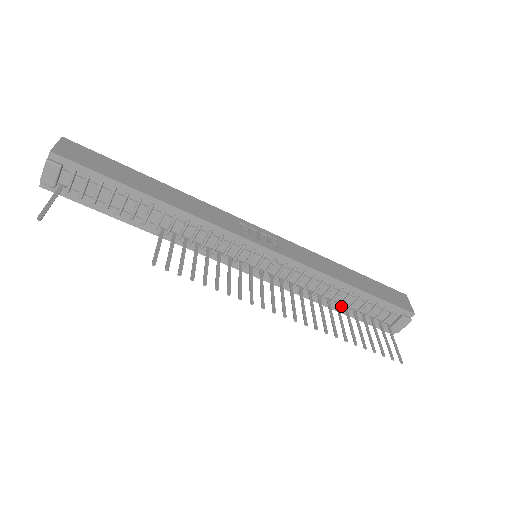
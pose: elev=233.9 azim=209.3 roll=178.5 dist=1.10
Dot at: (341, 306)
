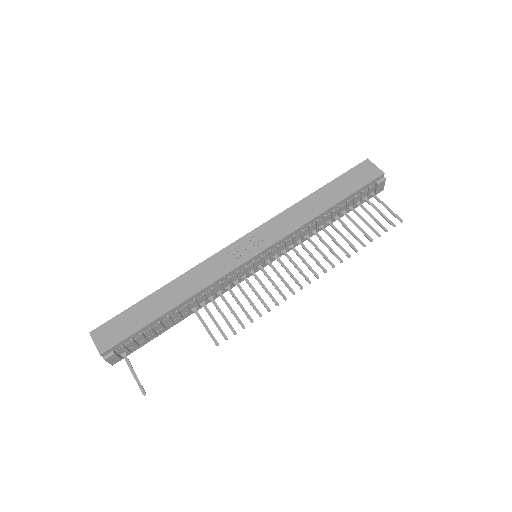
Dot at: (333, 219)
